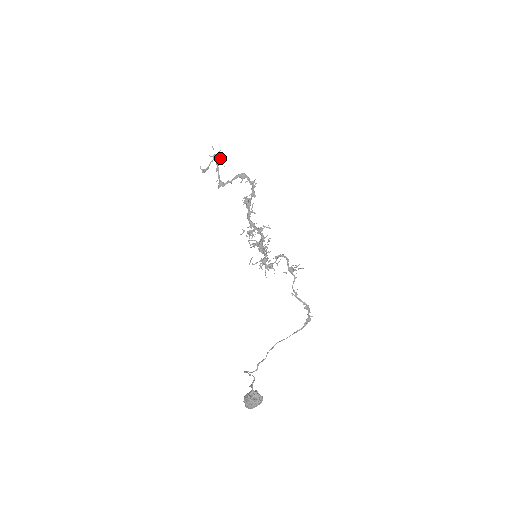
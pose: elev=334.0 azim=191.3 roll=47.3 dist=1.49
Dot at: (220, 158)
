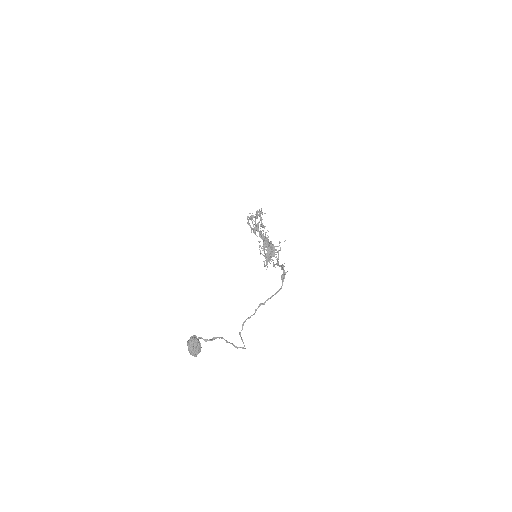
Dot at: (253, 216)
